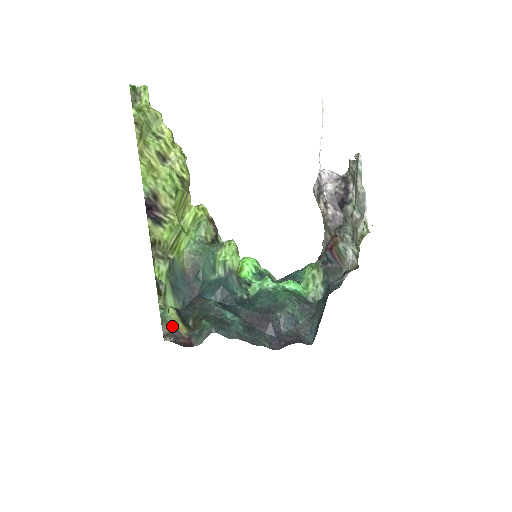
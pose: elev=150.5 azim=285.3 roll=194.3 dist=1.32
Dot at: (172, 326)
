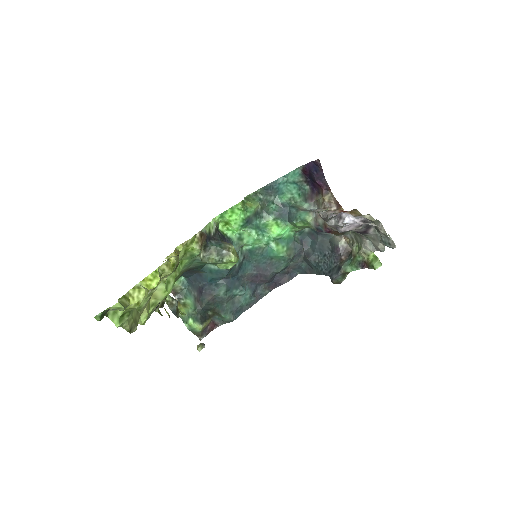
Dot at: (202, 332)
